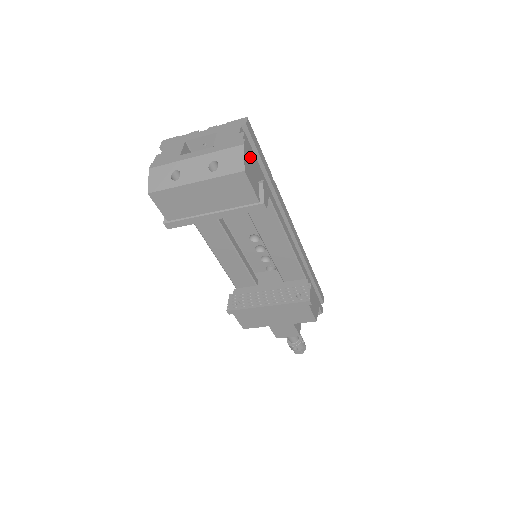
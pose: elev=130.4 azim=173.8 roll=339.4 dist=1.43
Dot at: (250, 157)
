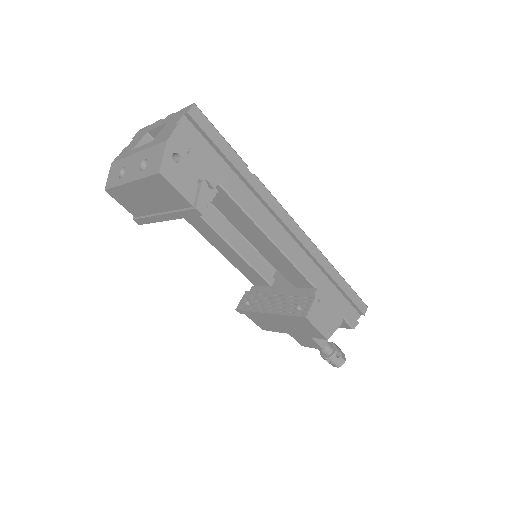
Dot at: (182, 153)
